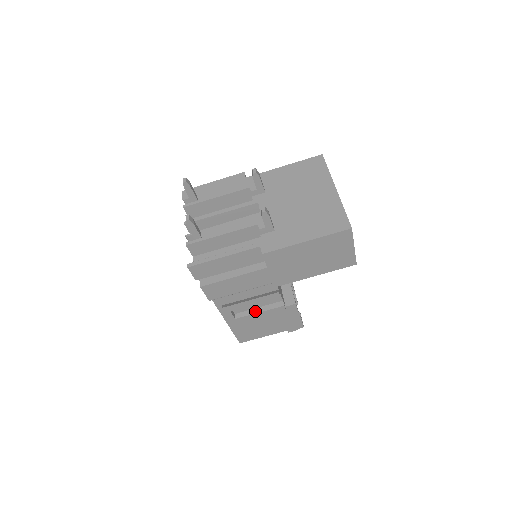
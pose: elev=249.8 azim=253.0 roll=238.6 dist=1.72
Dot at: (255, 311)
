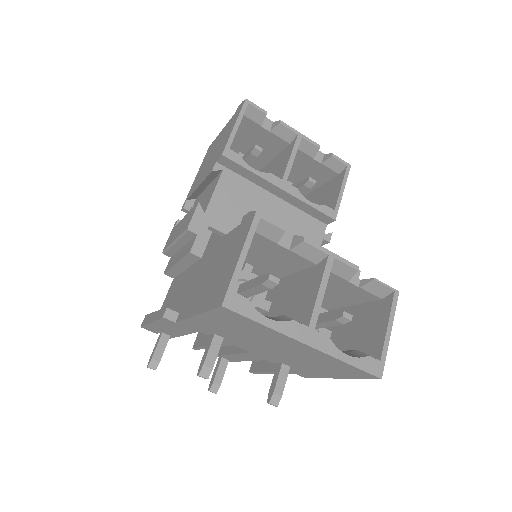
Dot at: occluded
